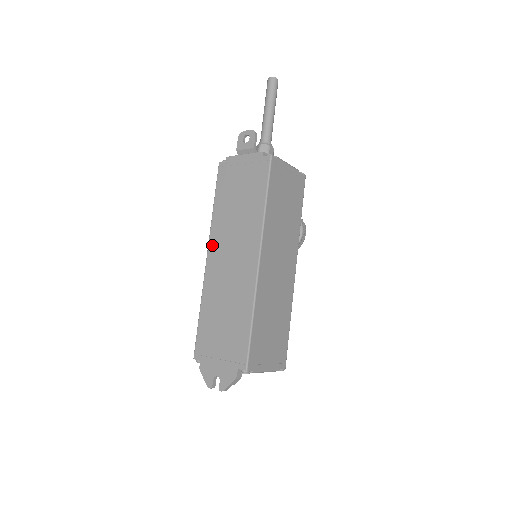
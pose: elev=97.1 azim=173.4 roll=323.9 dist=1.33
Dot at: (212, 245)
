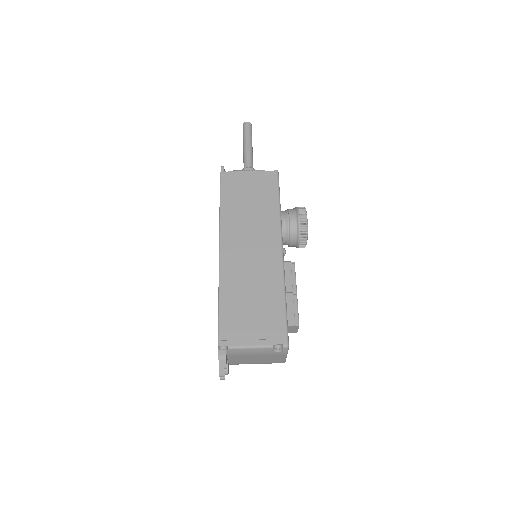
Dot at: occluded
